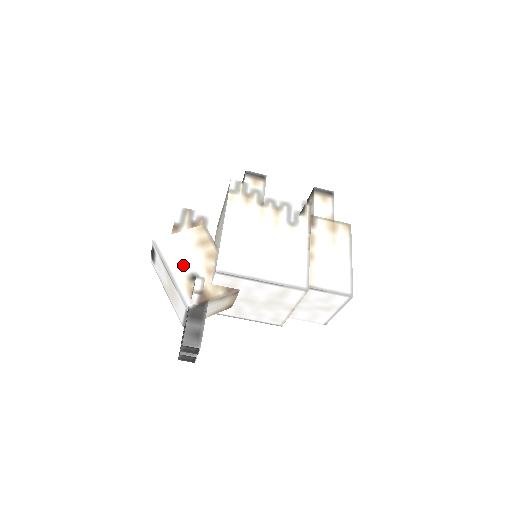
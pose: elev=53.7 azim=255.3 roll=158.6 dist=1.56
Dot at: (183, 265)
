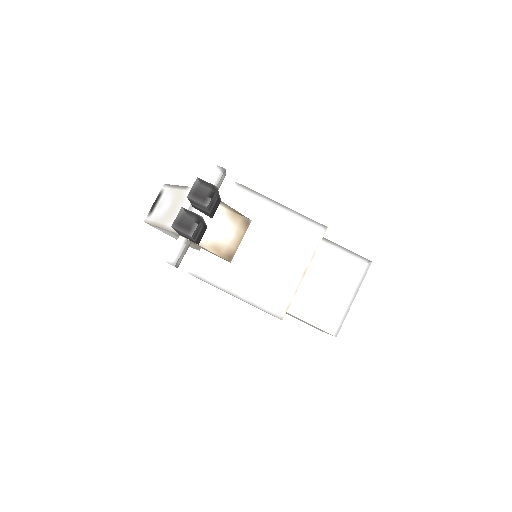
Dot at: occluded
